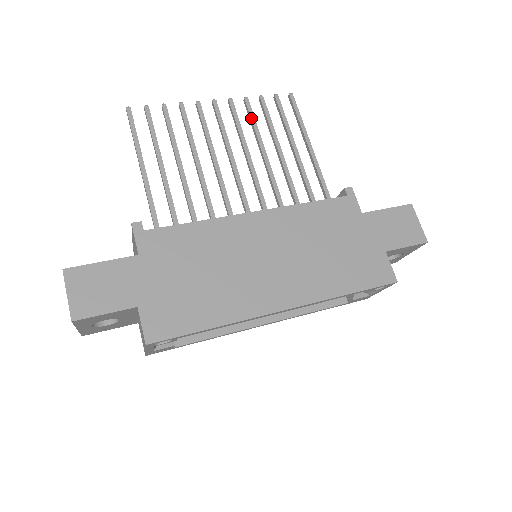
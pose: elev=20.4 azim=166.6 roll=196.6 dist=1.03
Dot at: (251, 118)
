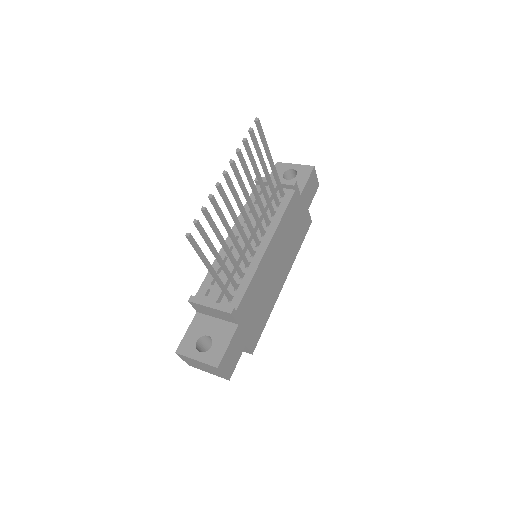
Dot at: (246, 168)
